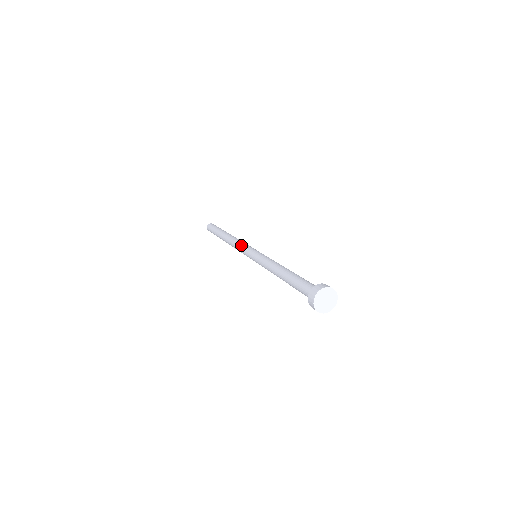
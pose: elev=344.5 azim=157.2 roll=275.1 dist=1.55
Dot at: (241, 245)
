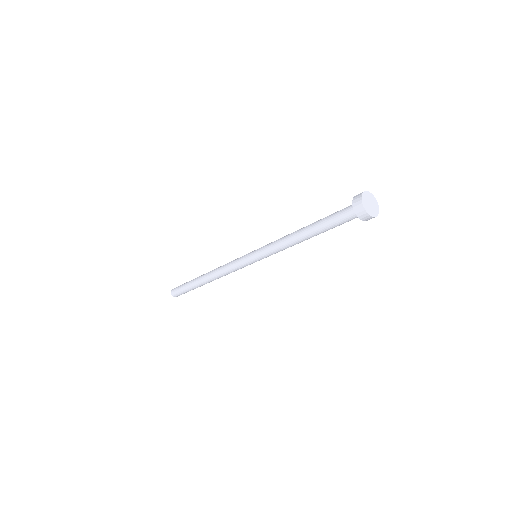
Dot at: (231, 263)
